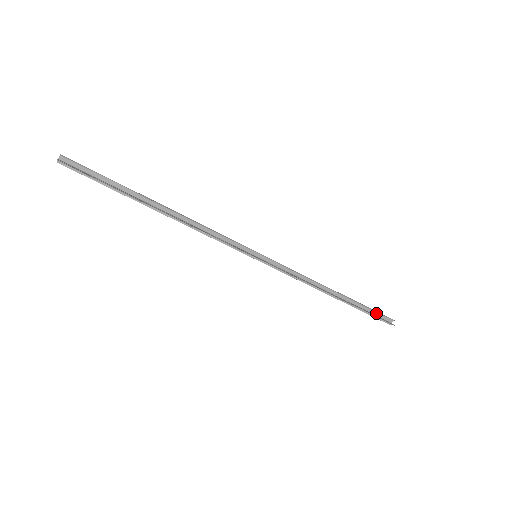
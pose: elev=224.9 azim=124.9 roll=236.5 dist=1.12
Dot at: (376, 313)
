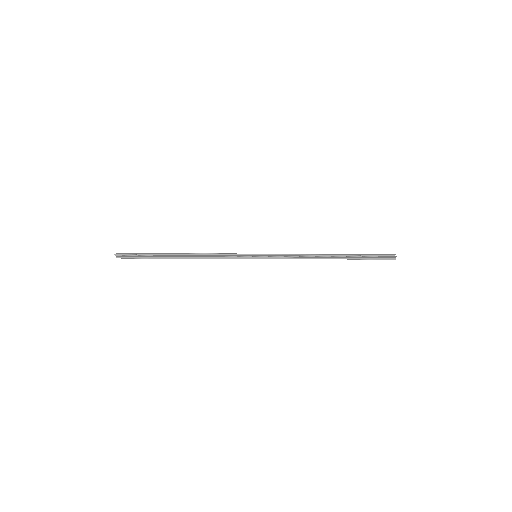
Dot at: (376, 256)
